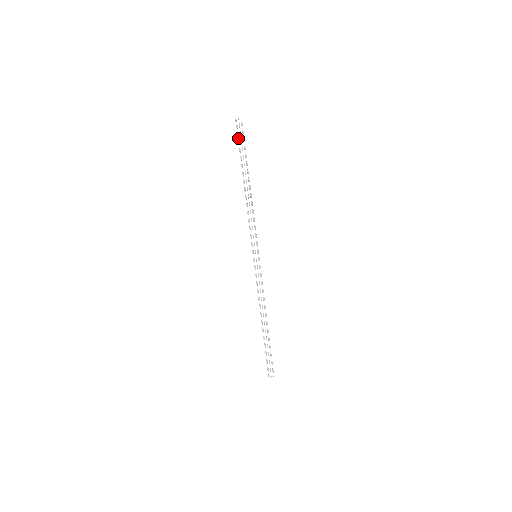
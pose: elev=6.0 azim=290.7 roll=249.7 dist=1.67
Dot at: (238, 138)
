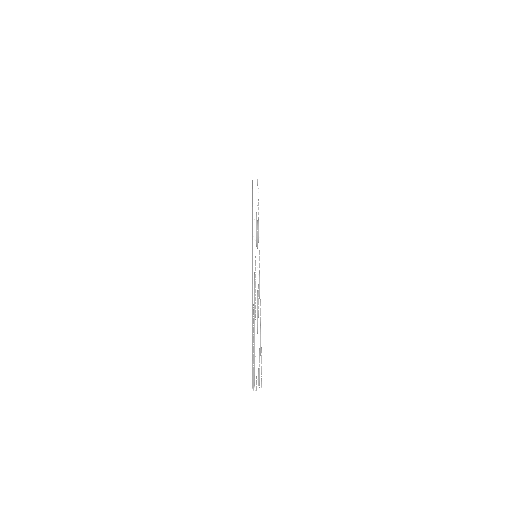
Dot at: (255, 186)
